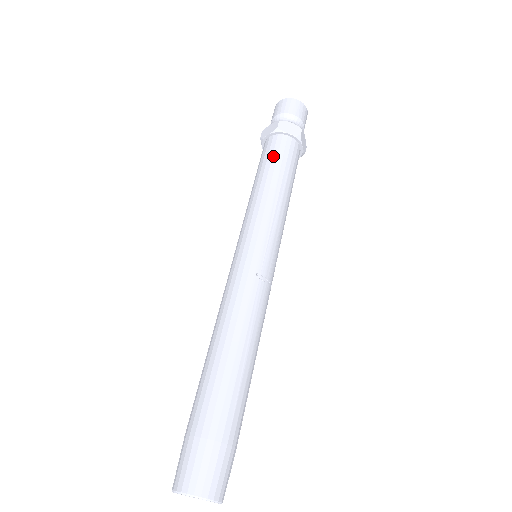
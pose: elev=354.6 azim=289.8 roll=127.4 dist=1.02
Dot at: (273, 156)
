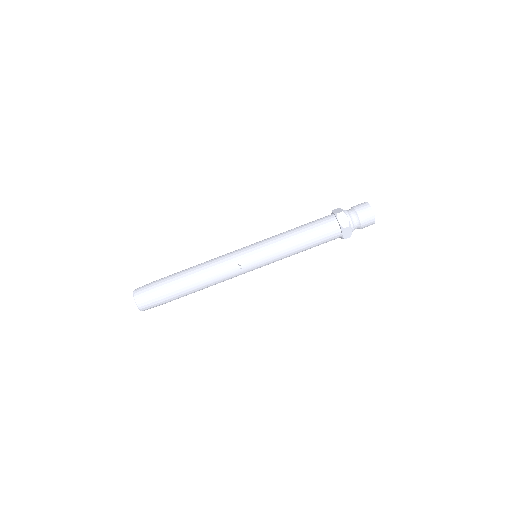
Dot at: (317, 224)
